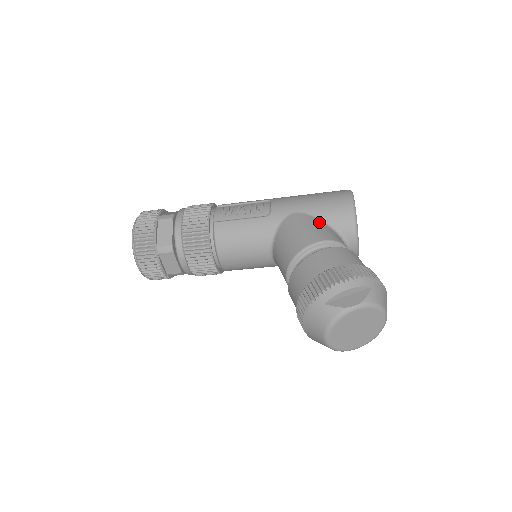
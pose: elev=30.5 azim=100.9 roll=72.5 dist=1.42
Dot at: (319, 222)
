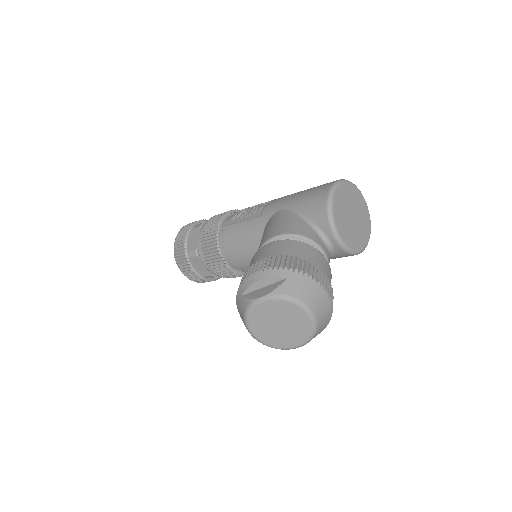
Dot at: (295, 217)
